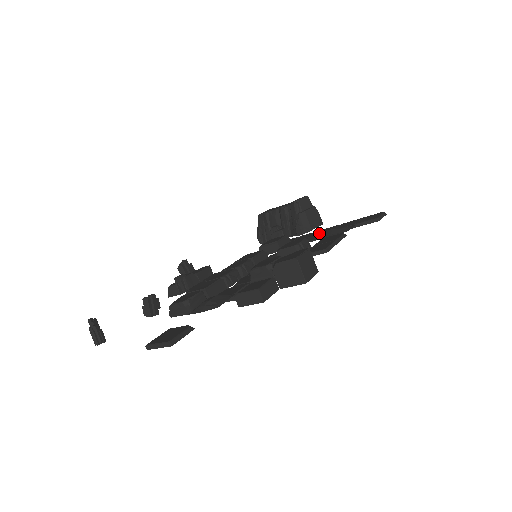
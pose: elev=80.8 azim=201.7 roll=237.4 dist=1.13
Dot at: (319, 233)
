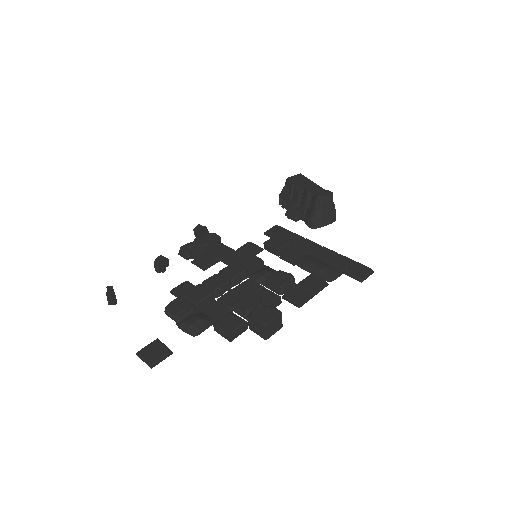
Dot at: (312, 264)
